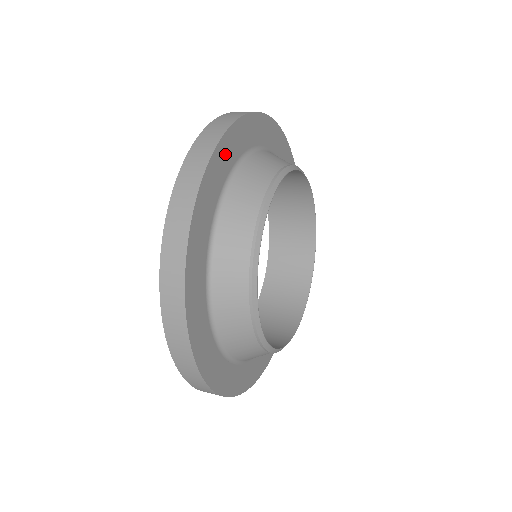
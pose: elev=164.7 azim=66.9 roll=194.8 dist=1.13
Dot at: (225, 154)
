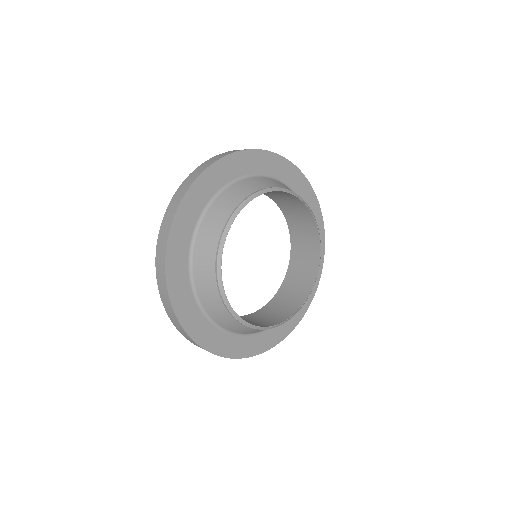
Dot at: (185, 219)
